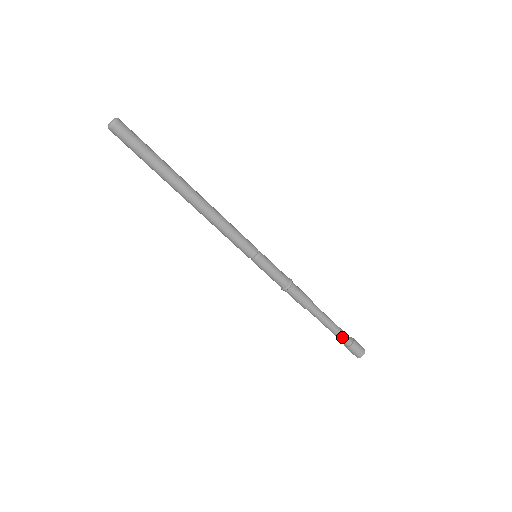
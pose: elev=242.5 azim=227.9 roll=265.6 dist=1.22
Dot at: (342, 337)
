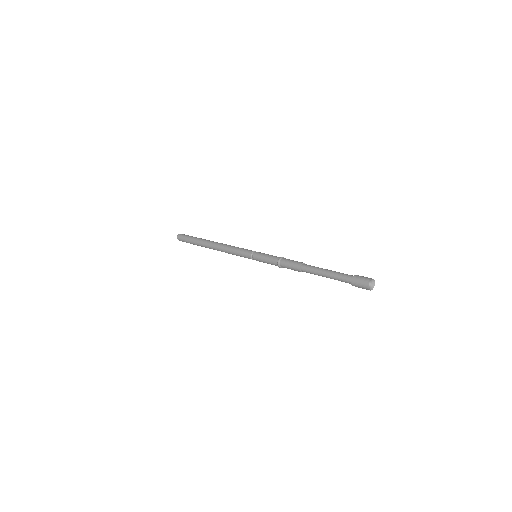
Dot at: (341, 277)
